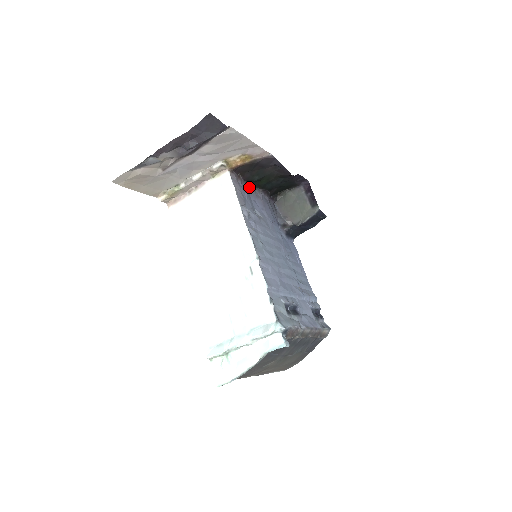
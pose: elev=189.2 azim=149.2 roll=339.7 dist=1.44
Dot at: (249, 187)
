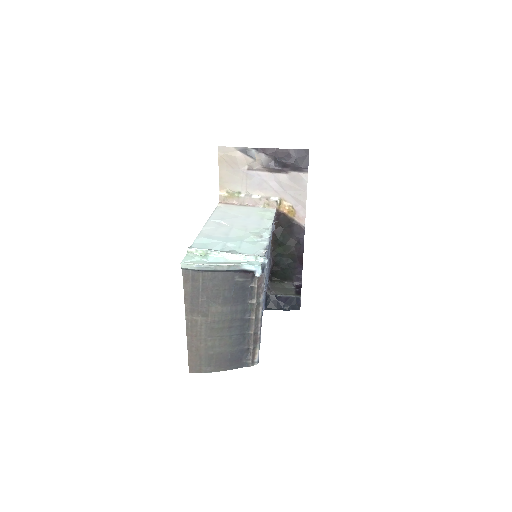
Dot at: occluded
